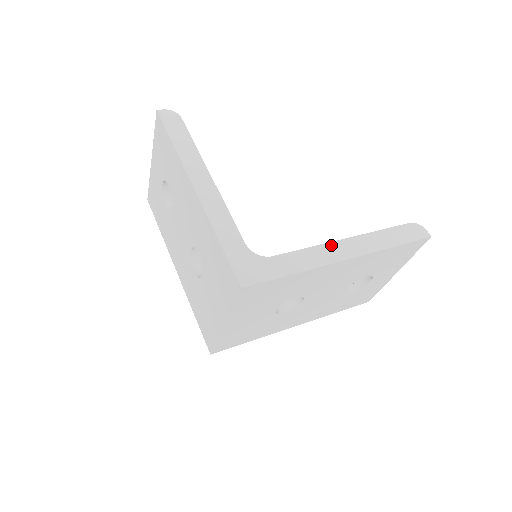
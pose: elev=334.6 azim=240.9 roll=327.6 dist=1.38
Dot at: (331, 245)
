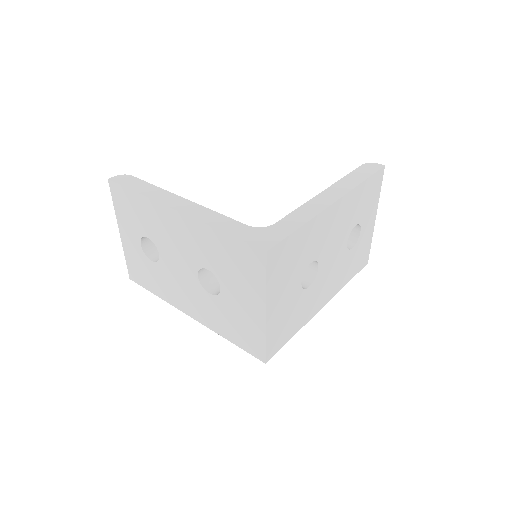
Dot at: (315, 199)
